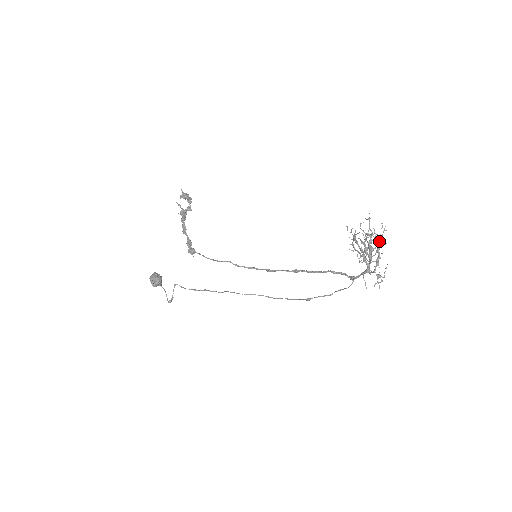
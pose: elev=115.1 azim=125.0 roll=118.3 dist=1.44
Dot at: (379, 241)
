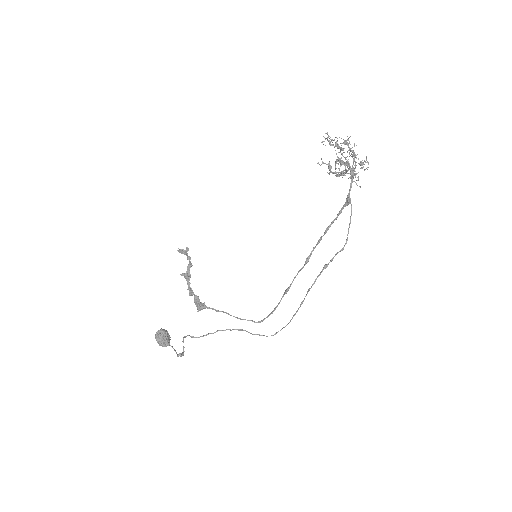
Dot at: (345, 141)
